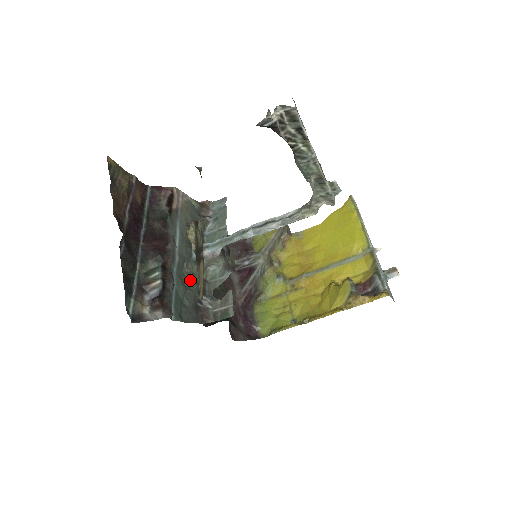
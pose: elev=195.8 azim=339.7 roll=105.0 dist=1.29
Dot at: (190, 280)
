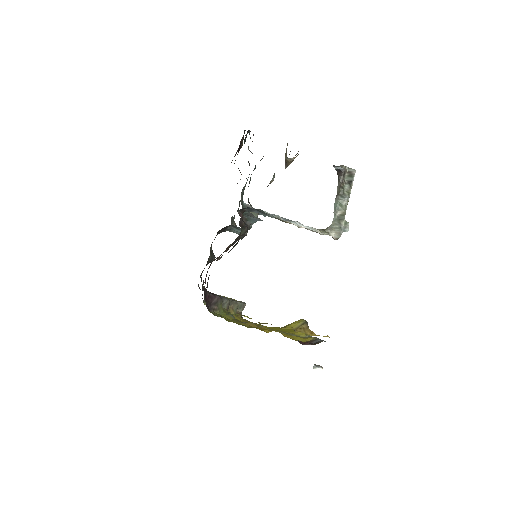
Dot at: occluded
